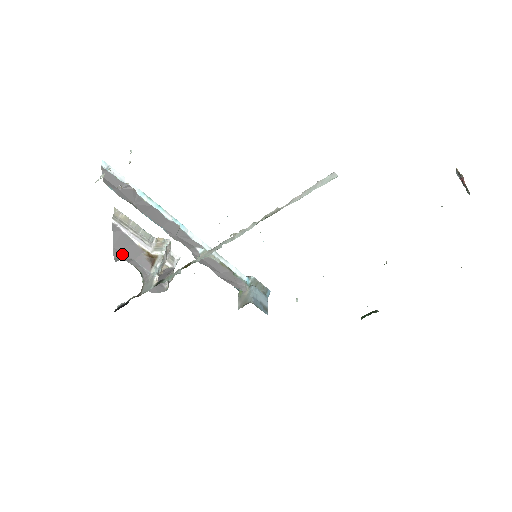
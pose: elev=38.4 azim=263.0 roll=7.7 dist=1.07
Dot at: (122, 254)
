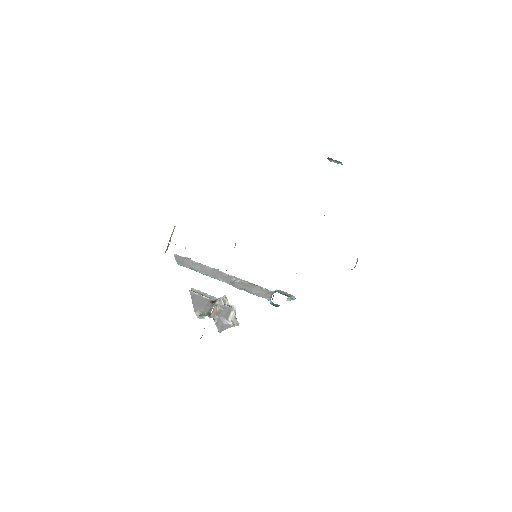
Dot at: (198, 307)
